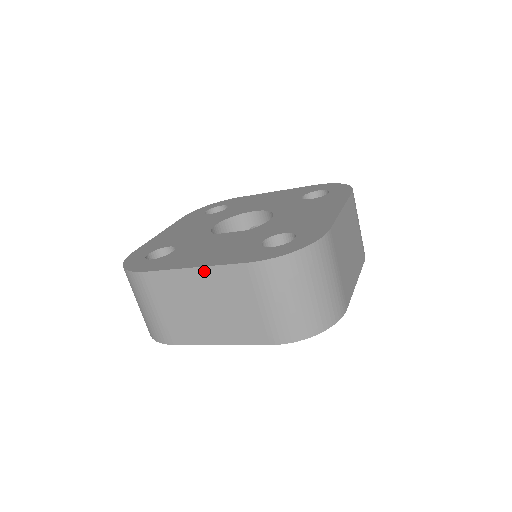
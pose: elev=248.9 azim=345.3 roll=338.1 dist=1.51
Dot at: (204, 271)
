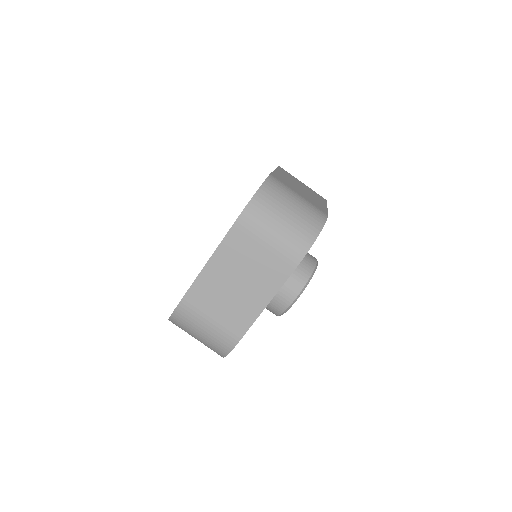
Dot at: (215, 258)
